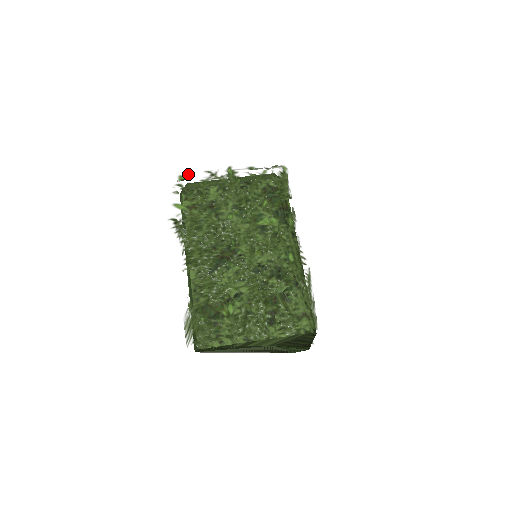
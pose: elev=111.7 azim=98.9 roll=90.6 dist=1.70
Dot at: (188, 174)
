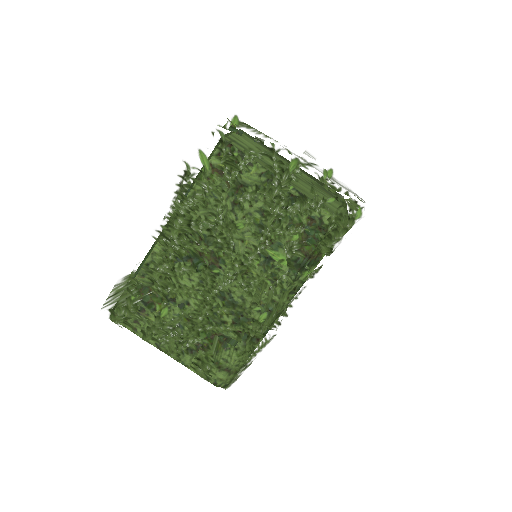
Dot at: (246, 124)
